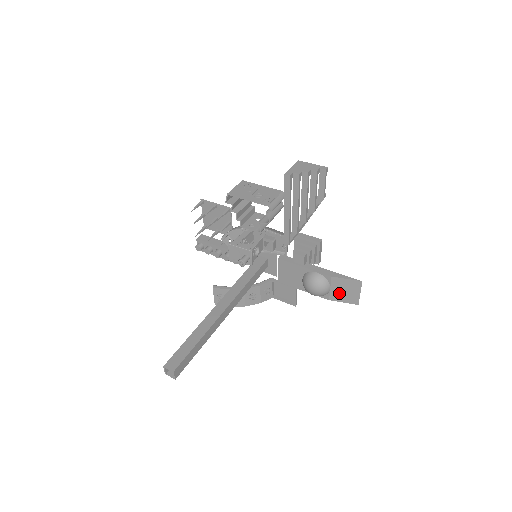
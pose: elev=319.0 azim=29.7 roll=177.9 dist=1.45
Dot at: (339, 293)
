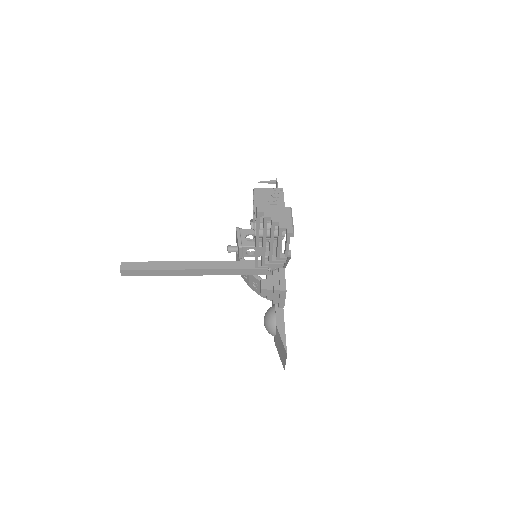
Dot at: (278, 345)
